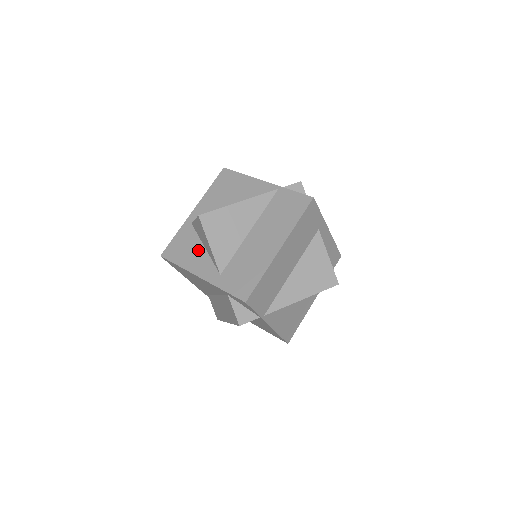
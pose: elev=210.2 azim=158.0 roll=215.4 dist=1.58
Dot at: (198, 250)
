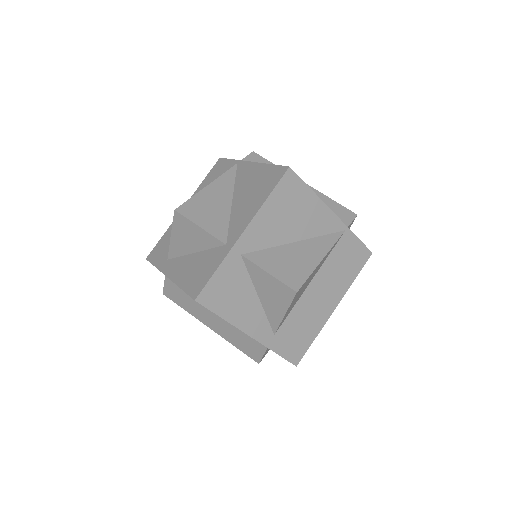
Dot at: (250, 299)
